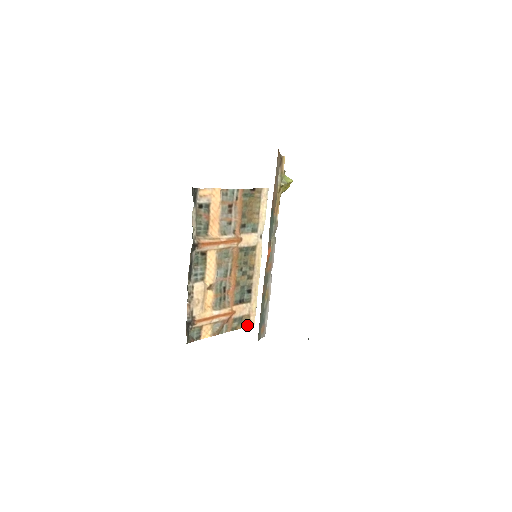
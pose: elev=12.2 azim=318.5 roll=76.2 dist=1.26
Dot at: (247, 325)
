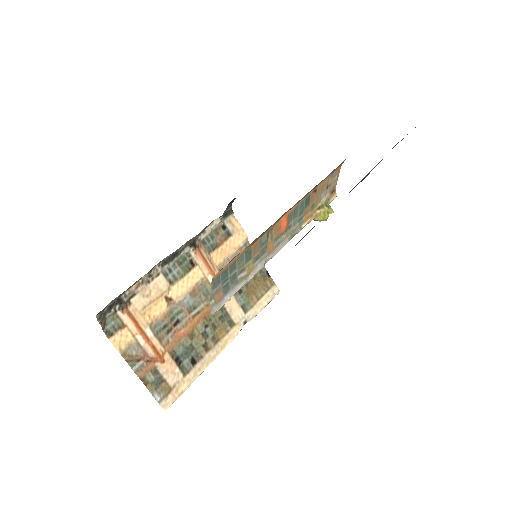
Dot at: (159, 399)
